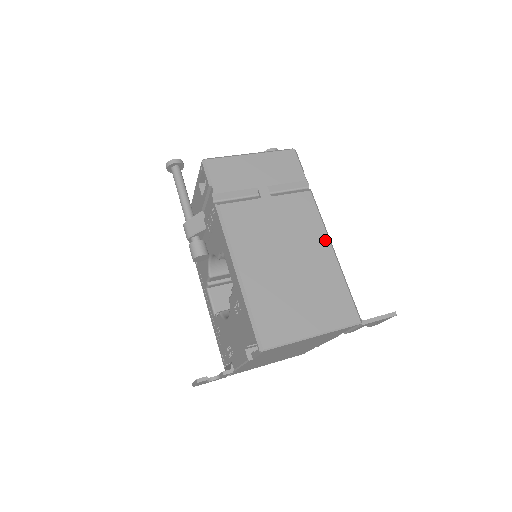
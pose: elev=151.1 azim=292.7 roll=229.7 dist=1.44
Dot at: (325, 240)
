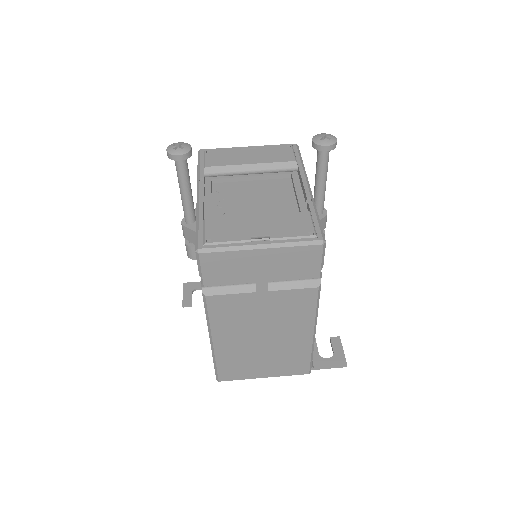
Dot at: (310, 327)
